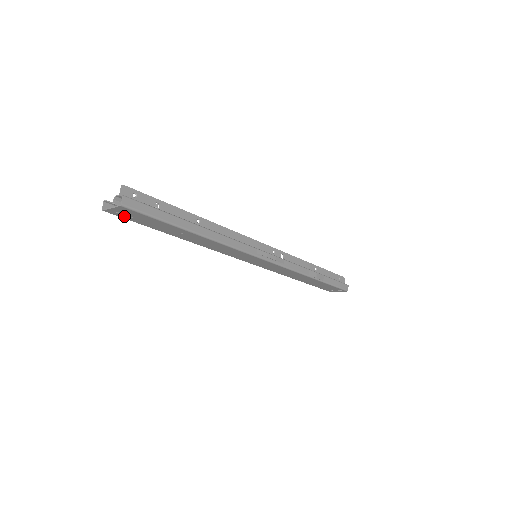
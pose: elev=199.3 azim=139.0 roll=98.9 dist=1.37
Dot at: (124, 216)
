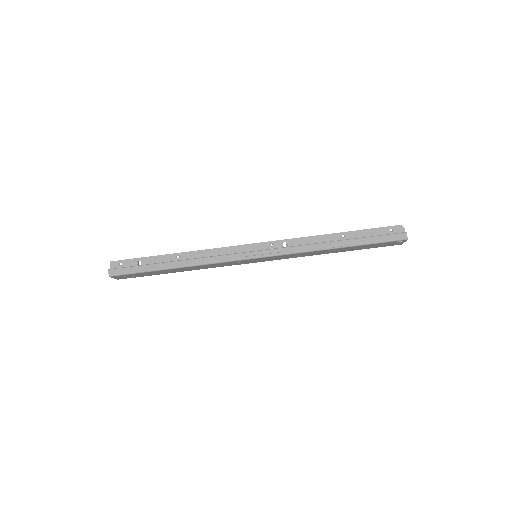
Dot at: (130, 277)
